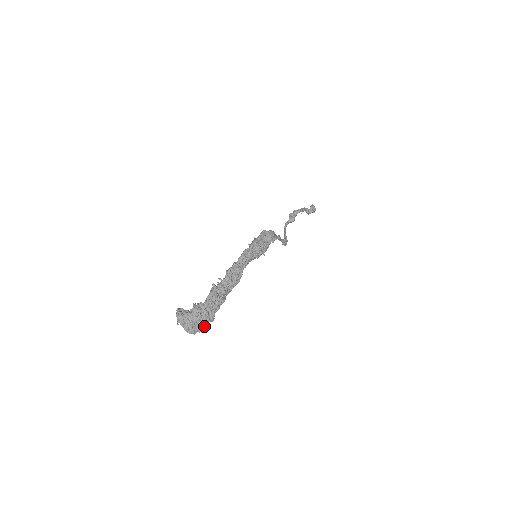
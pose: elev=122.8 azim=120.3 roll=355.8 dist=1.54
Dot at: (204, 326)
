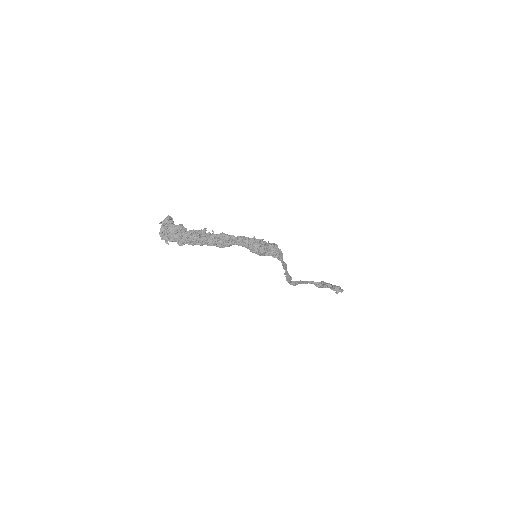
Dot at: occluded
